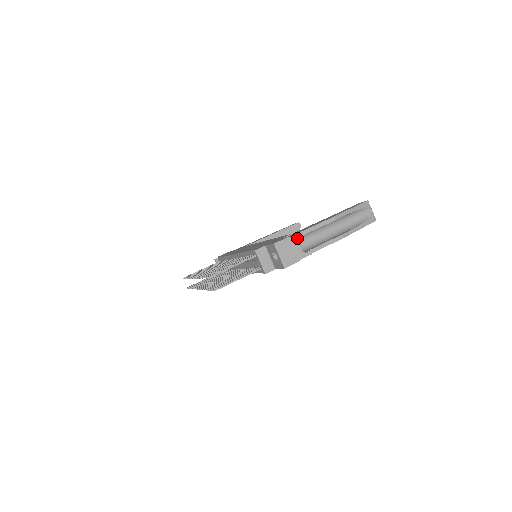
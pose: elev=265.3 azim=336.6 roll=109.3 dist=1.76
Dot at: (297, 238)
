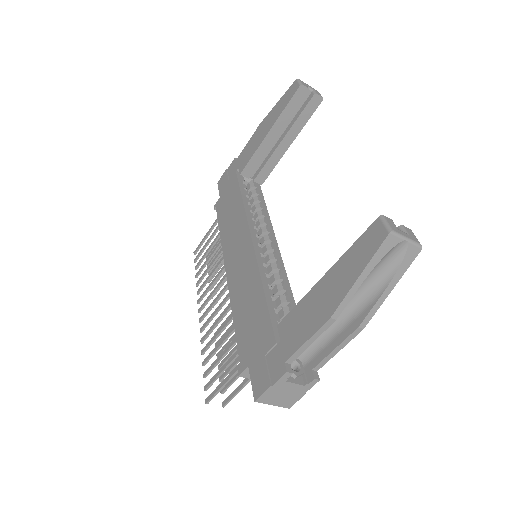
Dot at: (284, 381)
